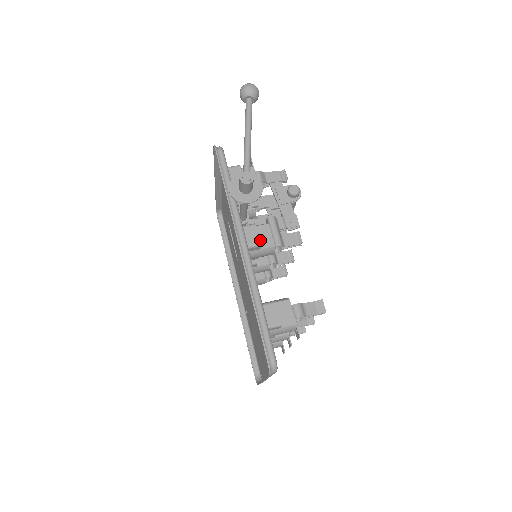
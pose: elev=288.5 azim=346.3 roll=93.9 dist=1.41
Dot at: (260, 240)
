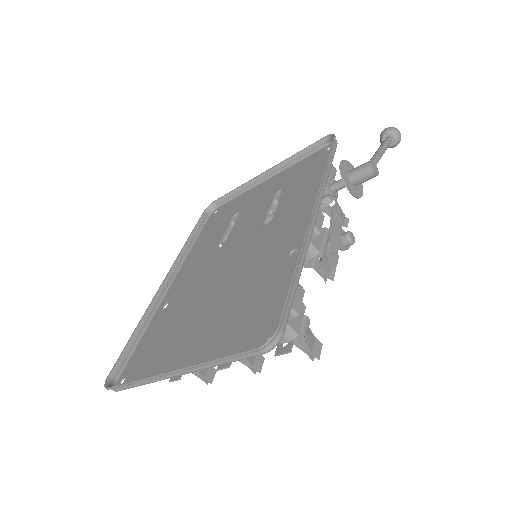
Dot at: occluded
